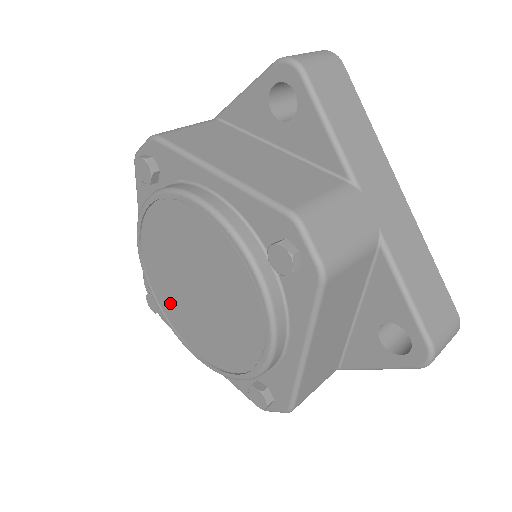
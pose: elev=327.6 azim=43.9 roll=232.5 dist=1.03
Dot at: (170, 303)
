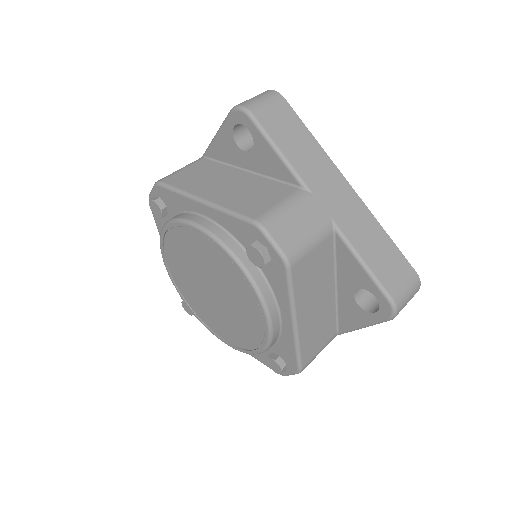
Dot at: (197, 305)
